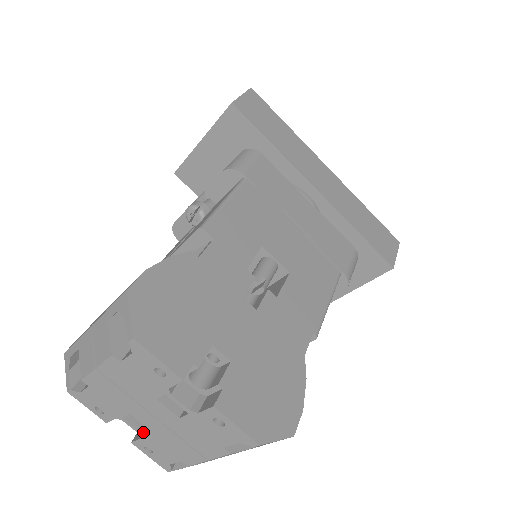
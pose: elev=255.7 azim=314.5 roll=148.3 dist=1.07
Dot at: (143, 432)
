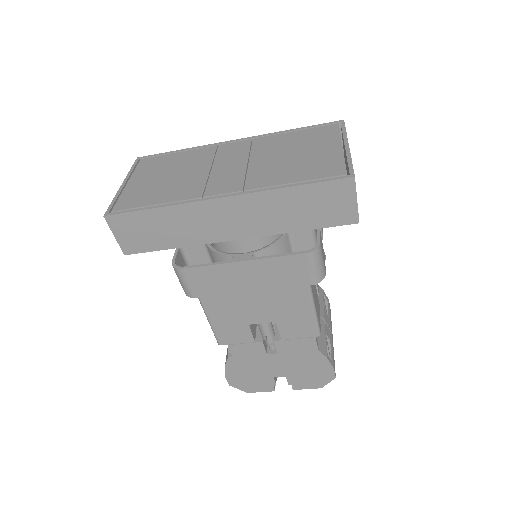
Dot at: occluded
